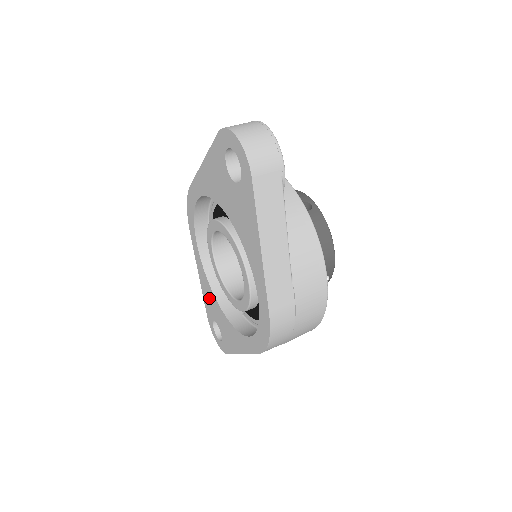
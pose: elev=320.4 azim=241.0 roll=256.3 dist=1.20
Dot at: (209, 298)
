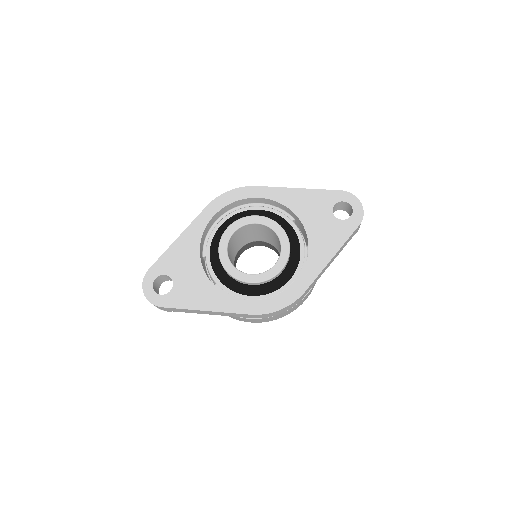
Dot at: (183, 257)
